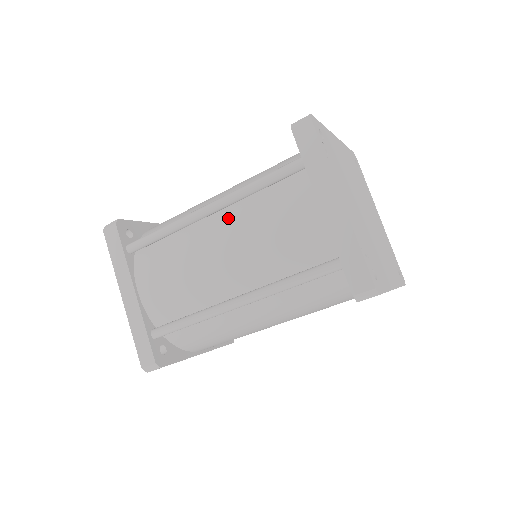
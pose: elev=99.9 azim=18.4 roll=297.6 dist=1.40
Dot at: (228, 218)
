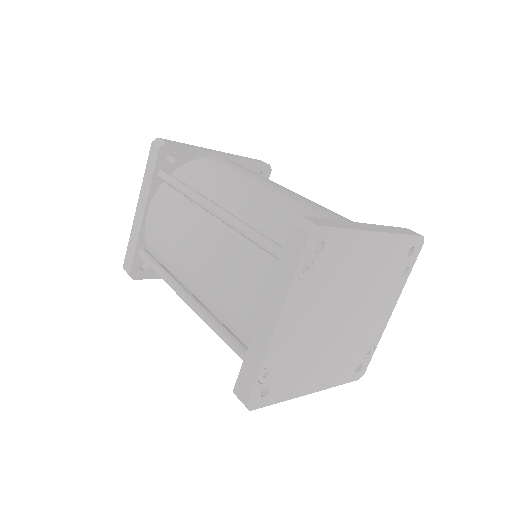
Dot at: (219, 232)
